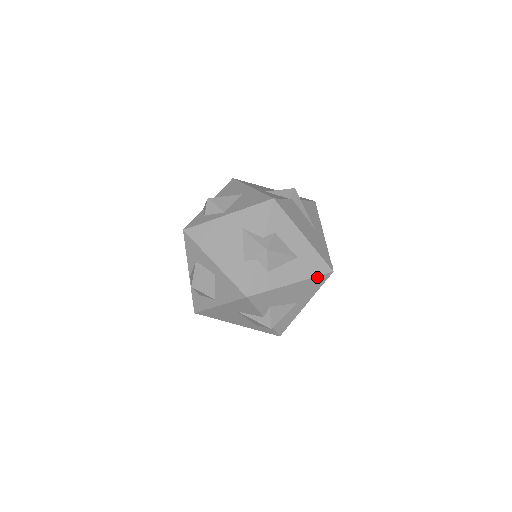
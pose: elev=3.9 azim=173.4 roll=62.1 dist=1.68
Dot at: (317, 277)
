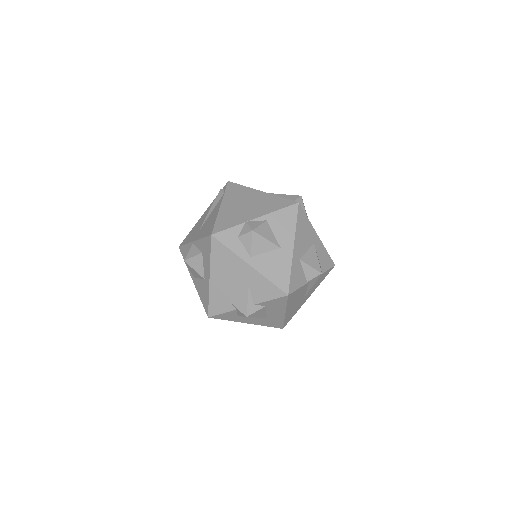
Dot at: (269, 326)
